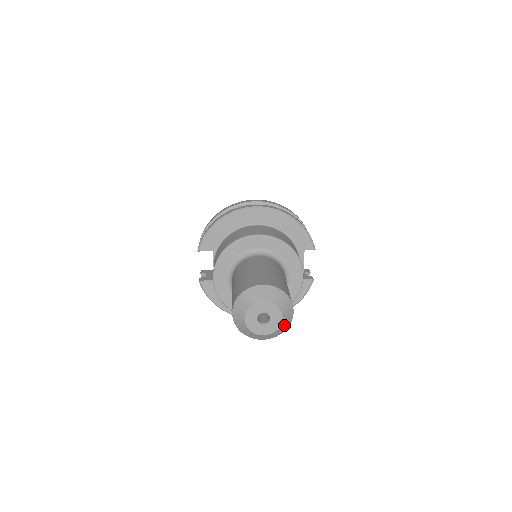
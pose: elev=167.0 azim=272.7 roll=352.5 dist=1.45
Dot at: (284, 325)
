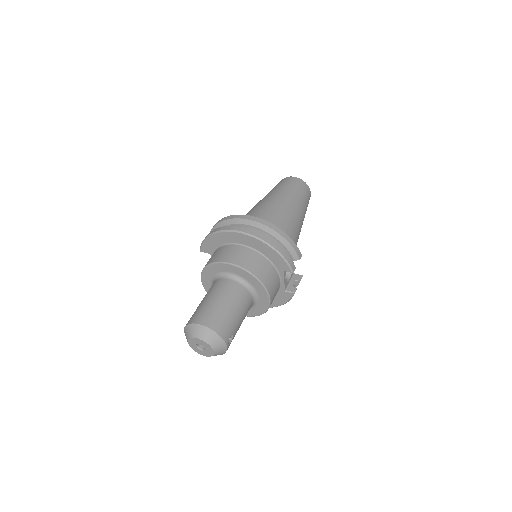
Dot at: (218, 353)
